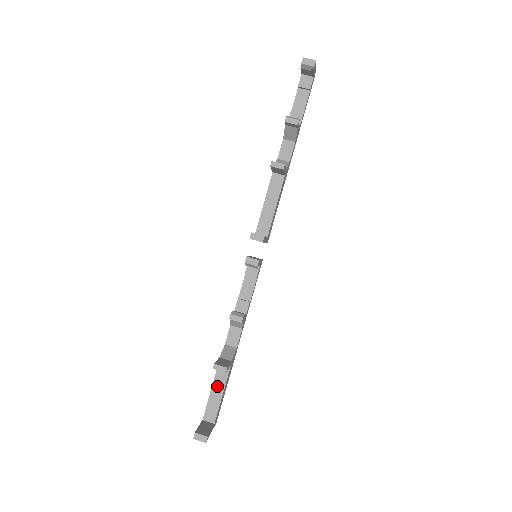
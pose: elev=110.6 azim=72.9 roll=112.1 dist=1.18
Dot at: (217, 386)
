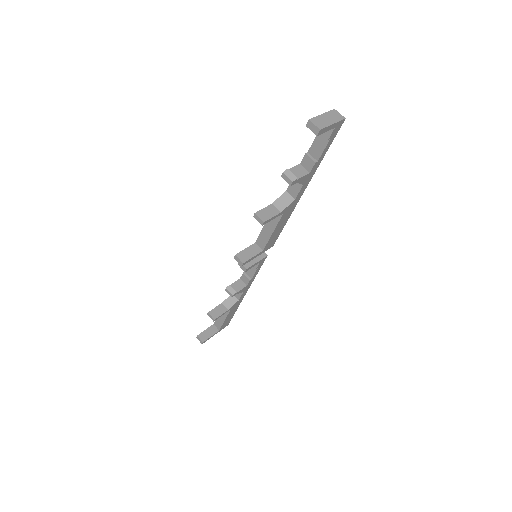
Dot at: occluded
